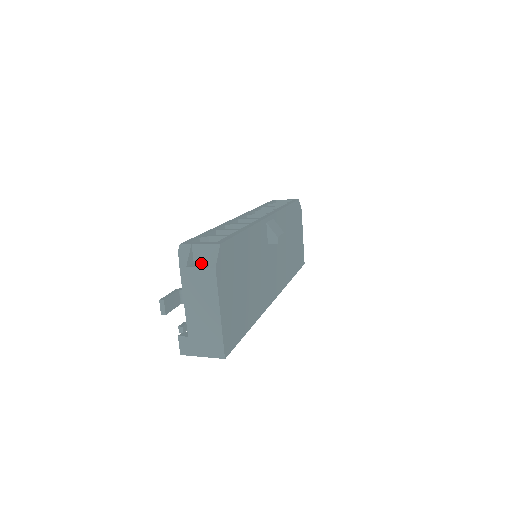
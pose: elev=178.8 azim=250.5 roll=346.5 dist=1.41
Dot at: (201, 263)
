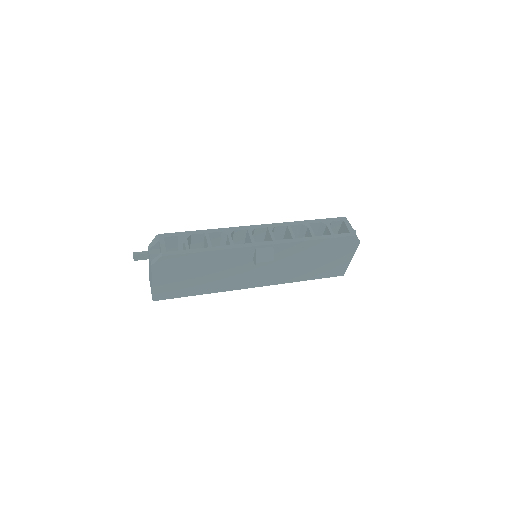
Dot at: (159, 253)
